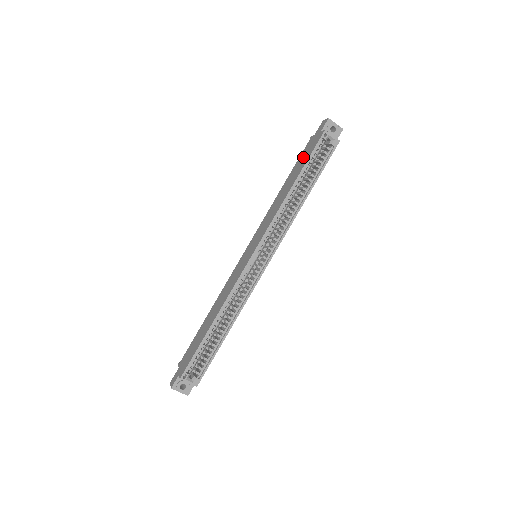
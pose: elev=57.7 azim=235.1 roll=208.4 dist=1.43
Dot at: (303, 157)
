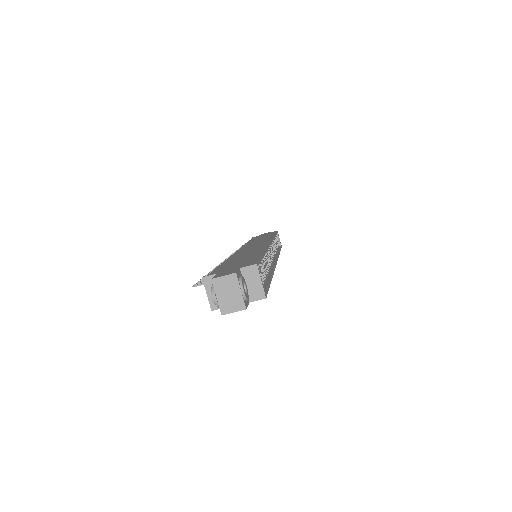
Dot at: occluded
